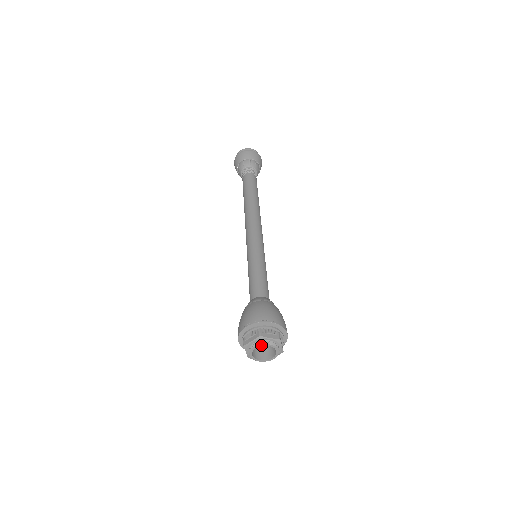
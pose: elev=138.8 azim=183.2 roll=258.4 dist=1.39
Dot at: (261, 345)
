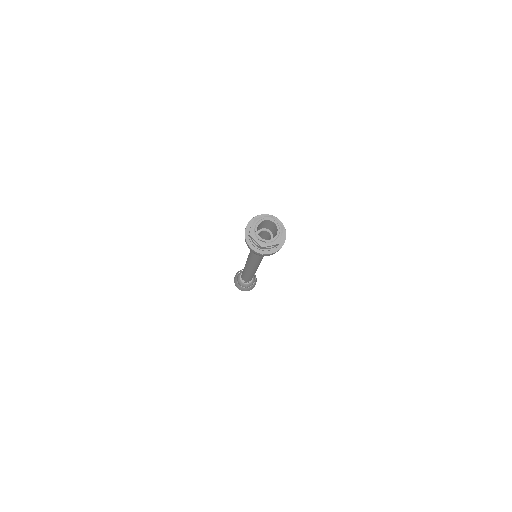
Dot at: (270, 220)
